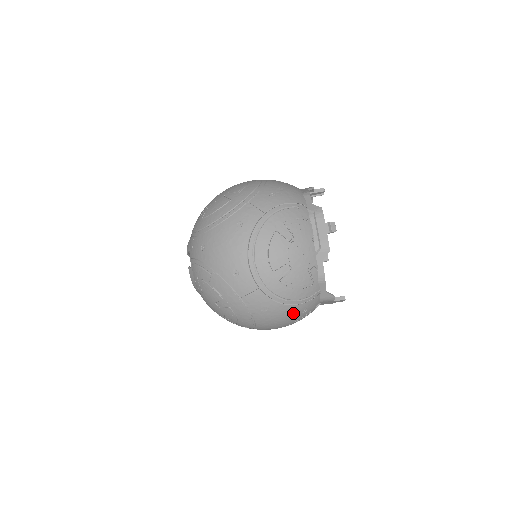
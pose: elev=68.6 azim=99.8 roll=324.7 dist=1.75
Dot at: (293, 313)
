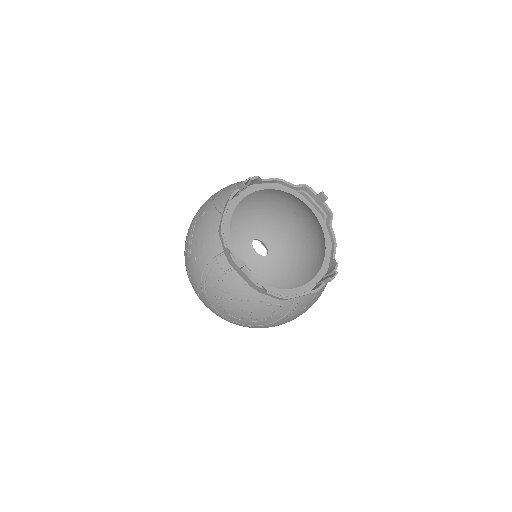
Dot at: (295, 316)
